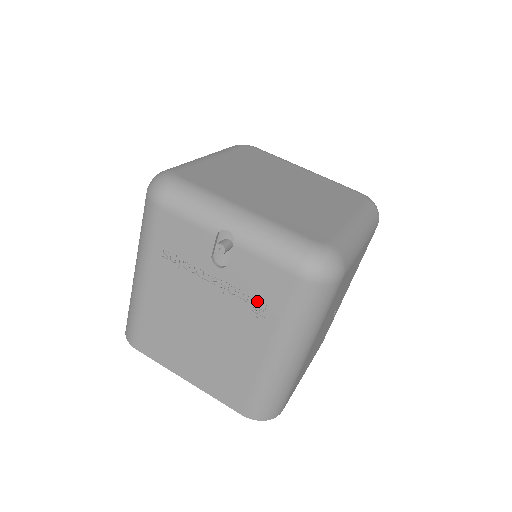
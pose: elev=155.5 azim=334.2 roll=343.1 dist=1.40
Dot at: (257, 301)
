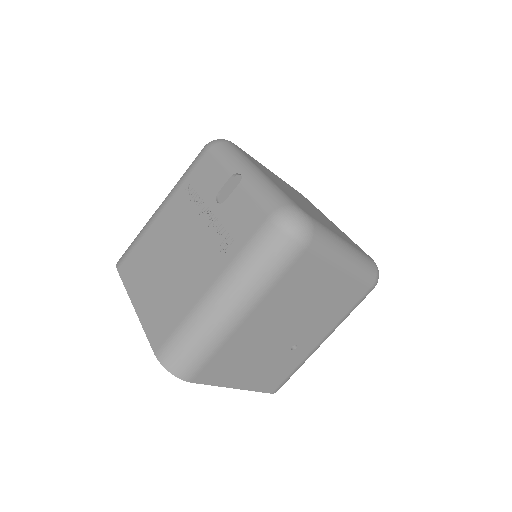
Dot at: (228, 236)
